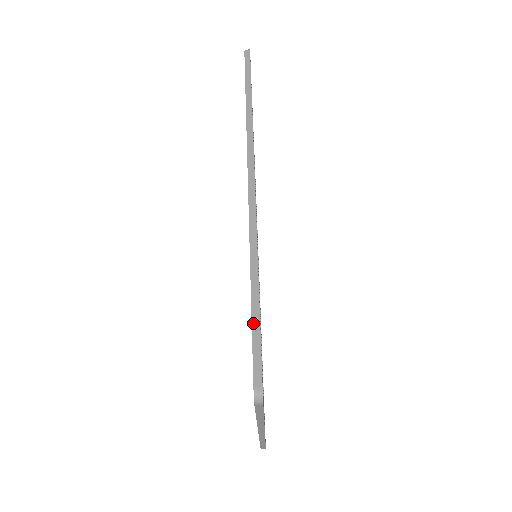
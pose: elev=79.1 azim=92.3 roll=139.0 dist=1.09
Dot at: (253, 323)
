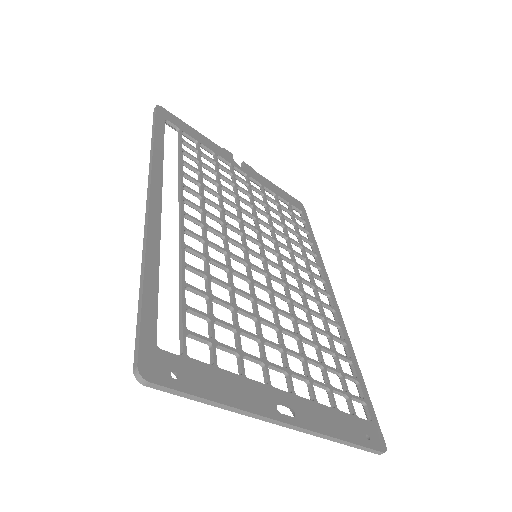
Dot at: occluded
